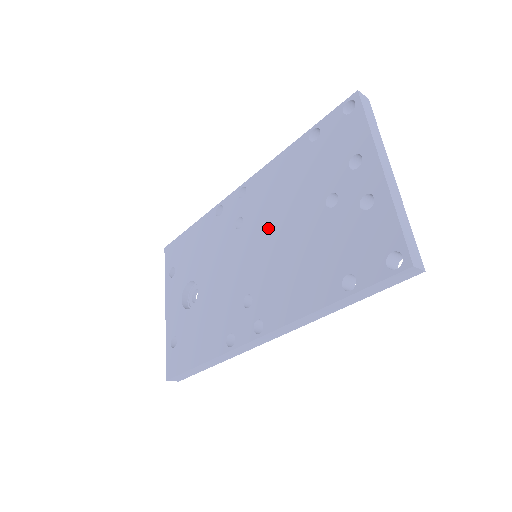
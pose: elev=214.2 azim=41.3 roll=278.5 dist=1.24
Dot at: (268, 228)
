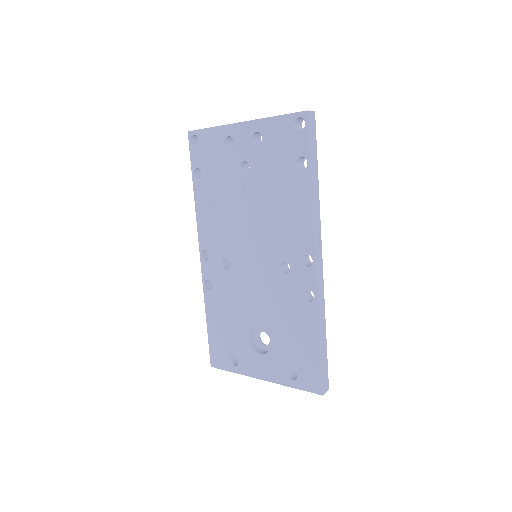
Dot at: (240, 233)
